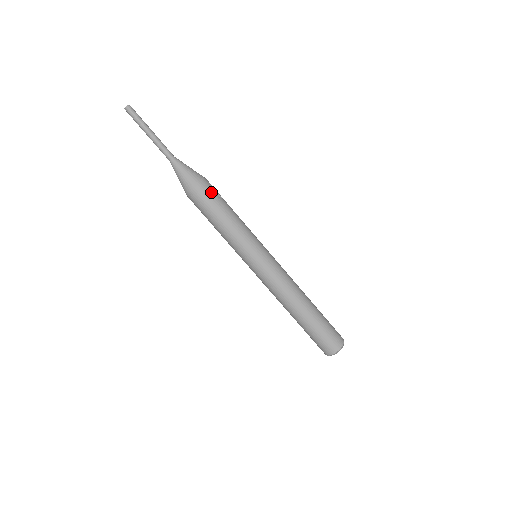
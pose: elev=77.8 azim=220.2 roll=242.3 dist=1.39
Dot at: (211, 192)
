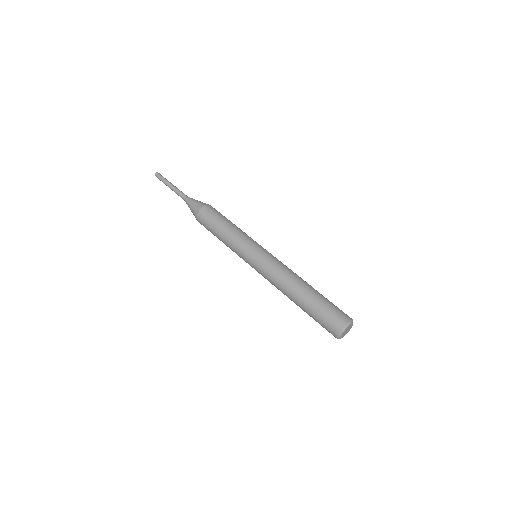
Dot at: occluded
